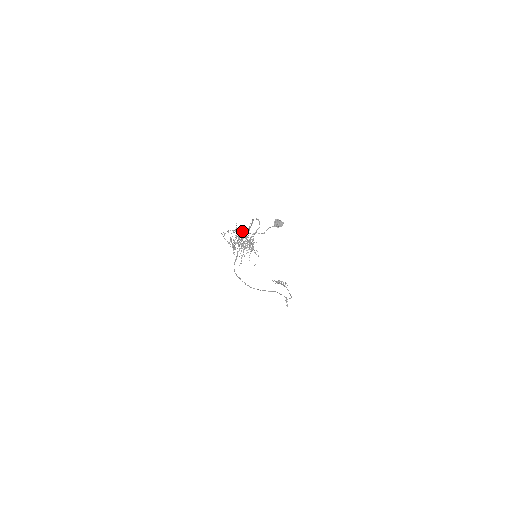
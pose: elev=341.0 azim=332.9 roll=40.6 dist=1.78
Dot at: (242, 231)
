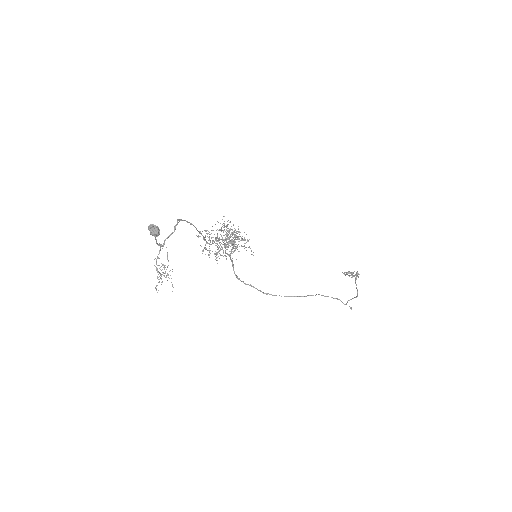
Dot at: occluded
